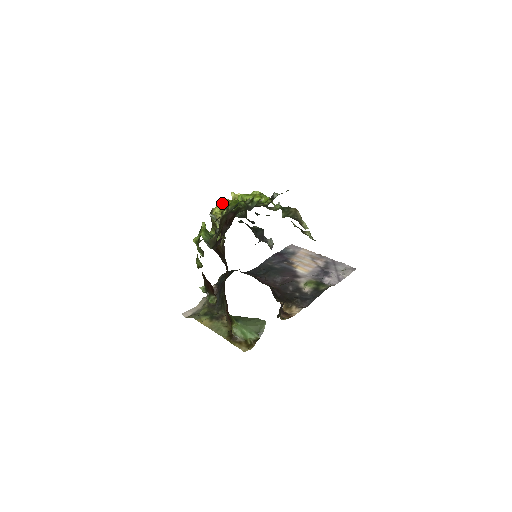
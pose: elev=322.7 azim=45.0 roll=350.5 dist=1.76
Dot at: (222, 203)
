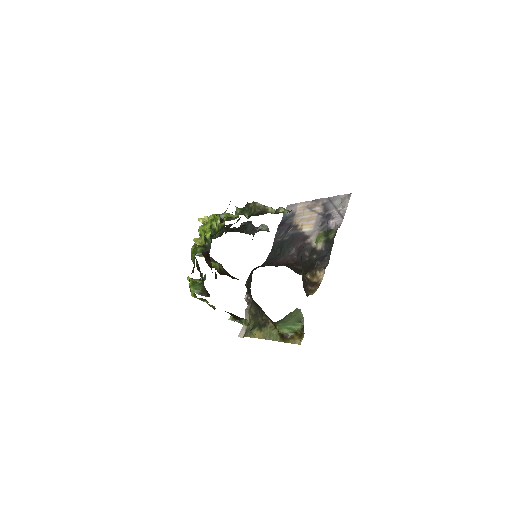
Dot at: (199, 233)
